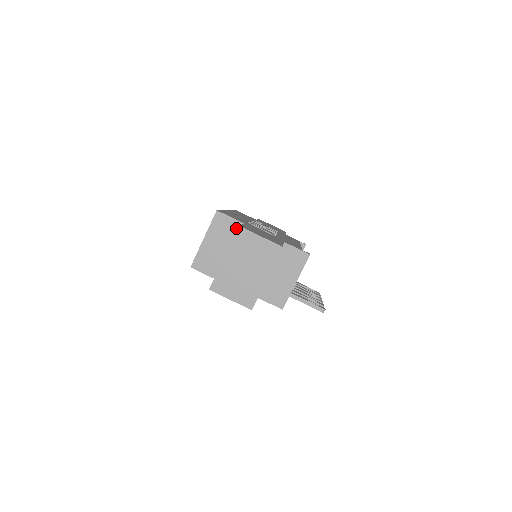
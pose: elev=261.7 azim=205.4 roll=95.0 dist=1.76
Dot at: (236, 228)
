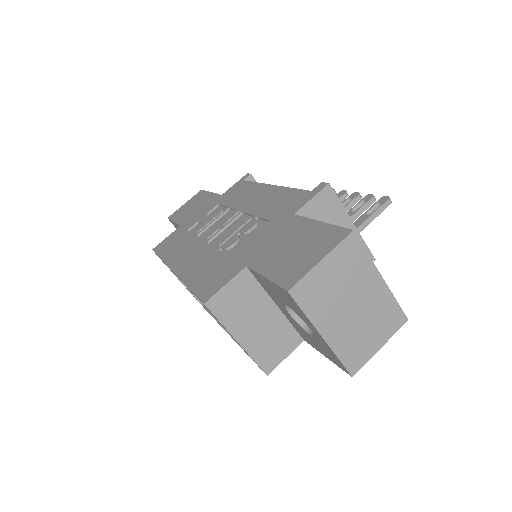
Dot at: (246, 283)
